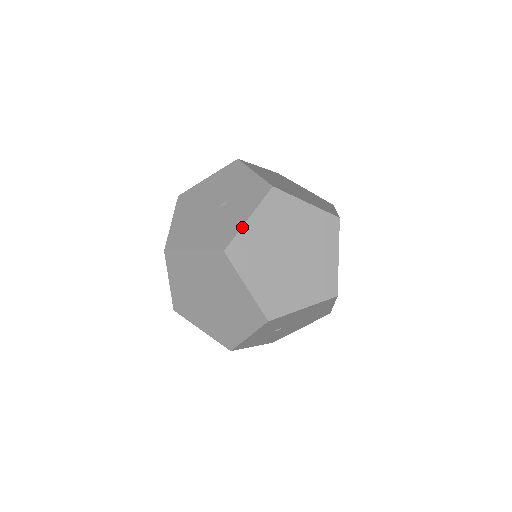
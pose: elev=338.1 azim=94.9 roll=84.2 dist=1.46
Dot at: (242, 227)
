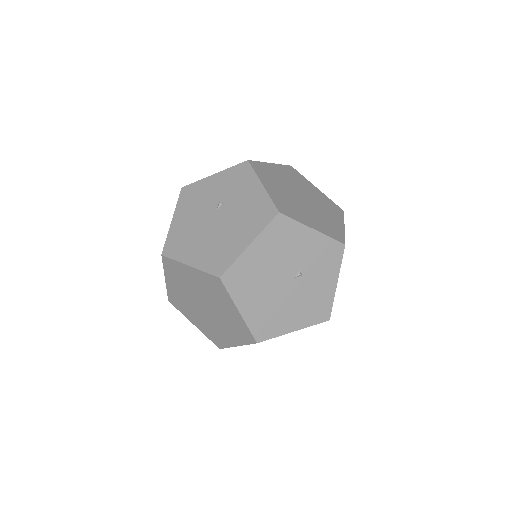
Dot at: occluded
